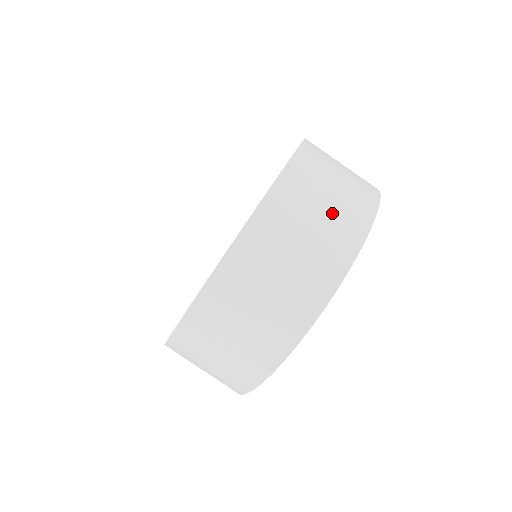
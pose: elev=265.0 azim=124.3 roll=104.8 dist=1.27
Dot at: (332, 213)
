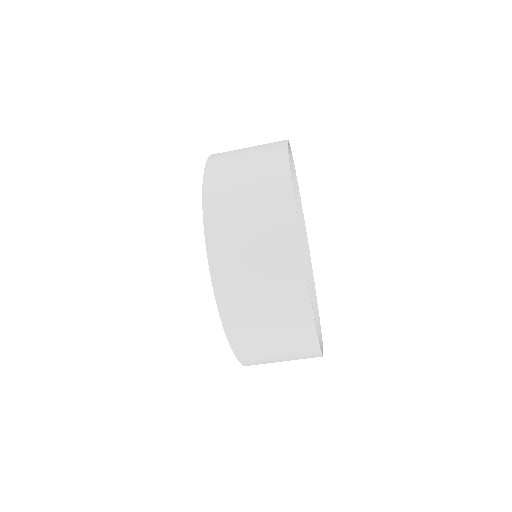
Dot at: (269, 281)
